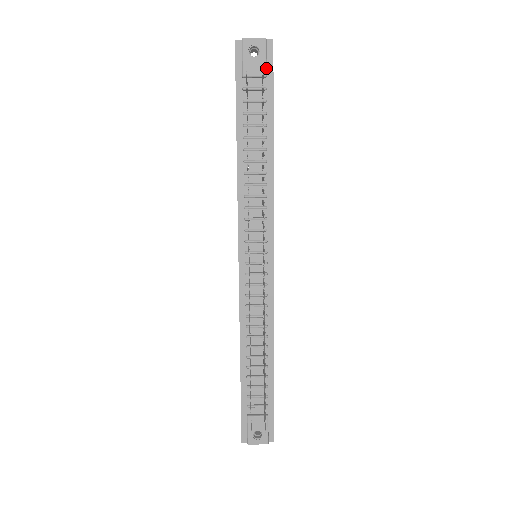
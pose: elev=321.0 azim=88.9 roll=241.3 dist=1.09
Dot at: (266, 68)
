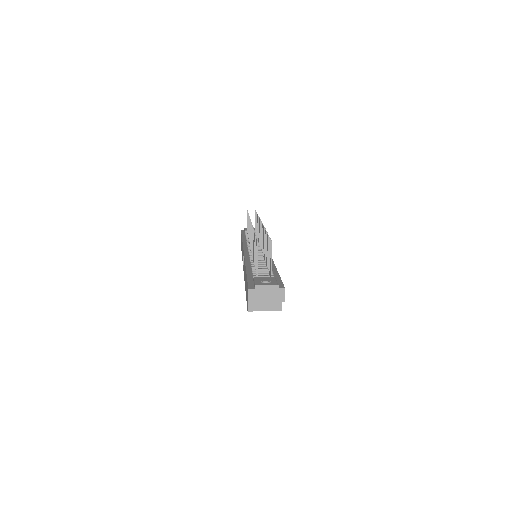
Dot at: occluded
